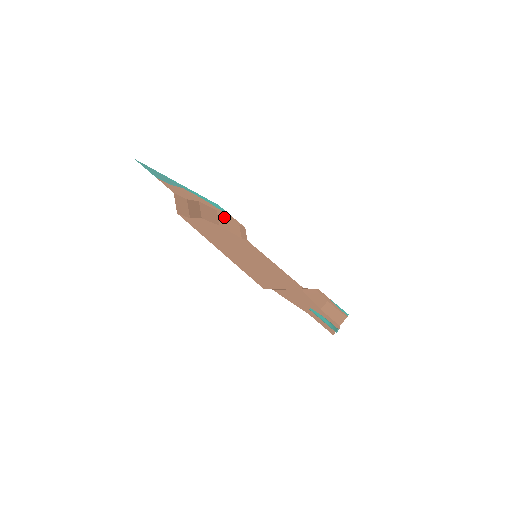
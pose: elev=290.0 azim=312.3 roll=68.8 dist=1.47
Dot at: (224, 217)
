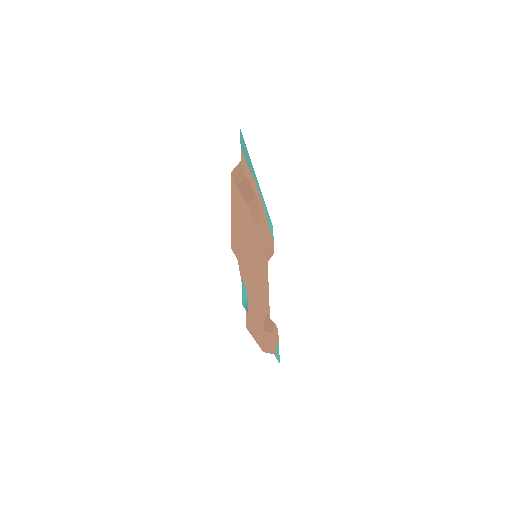
Dot at: (265, 227)
